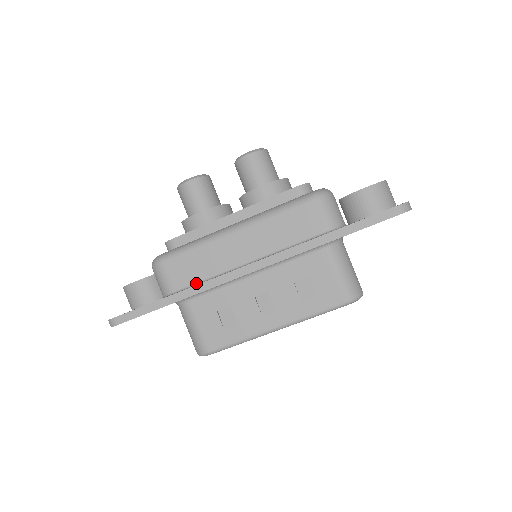
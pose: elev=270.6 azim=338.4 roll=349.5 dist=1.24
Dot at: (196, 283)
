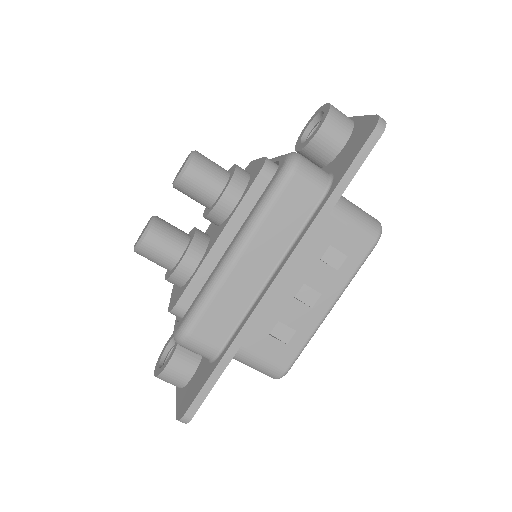
Dot at: (235, 328)
